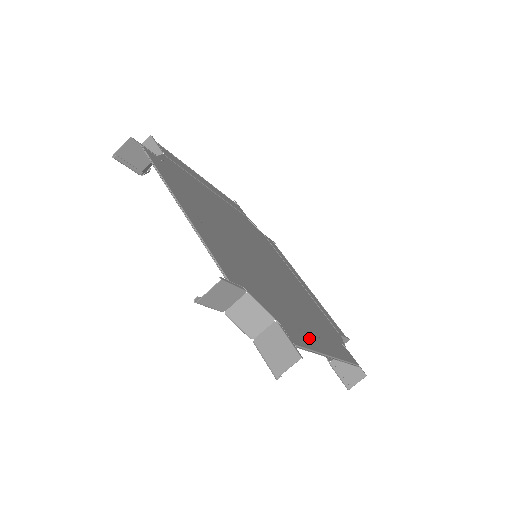
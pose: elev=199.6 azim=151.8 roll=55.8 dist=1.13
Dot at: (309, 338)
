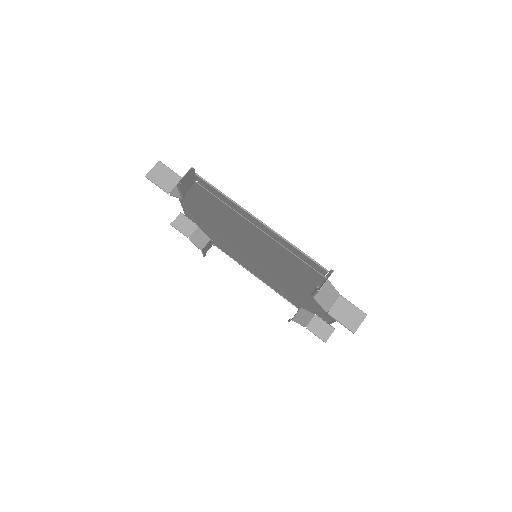
Dot at: occluded
